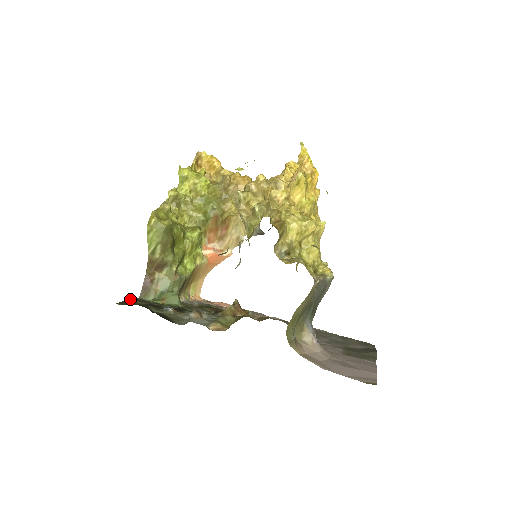
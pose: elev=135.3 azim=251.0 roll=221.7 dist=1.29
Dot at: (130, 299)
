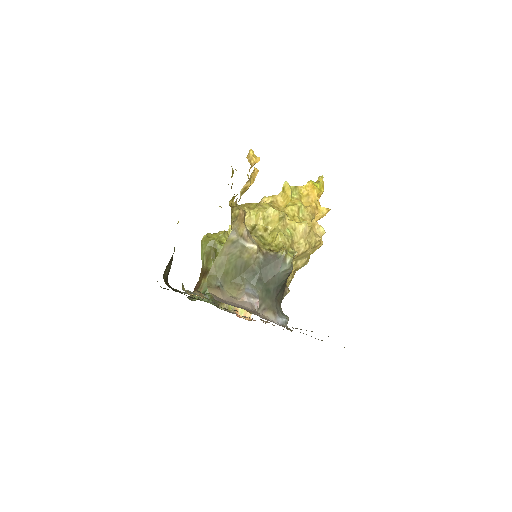
Dot at: occluded
